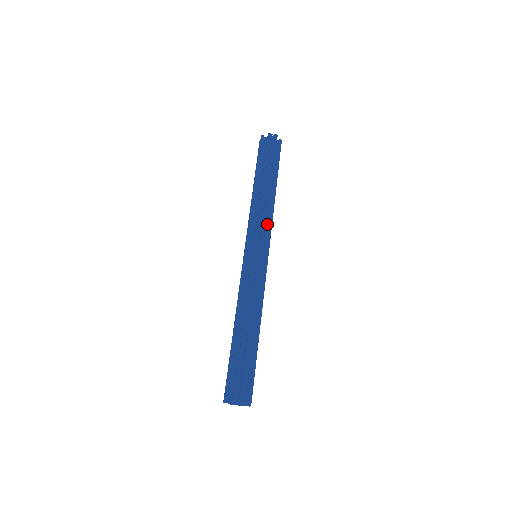
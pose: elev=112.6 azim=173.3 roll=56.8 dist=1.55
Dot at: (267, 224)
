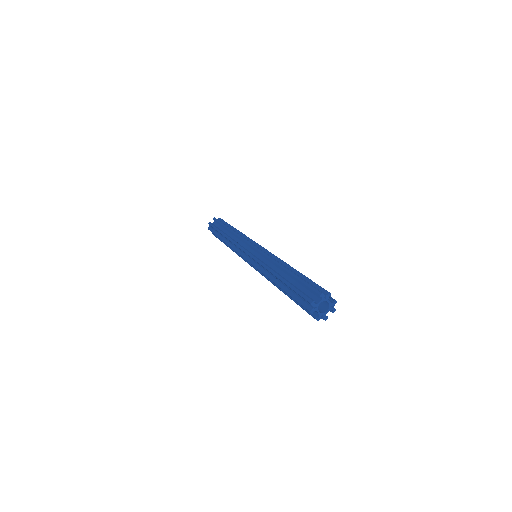
Dot at: occluded
